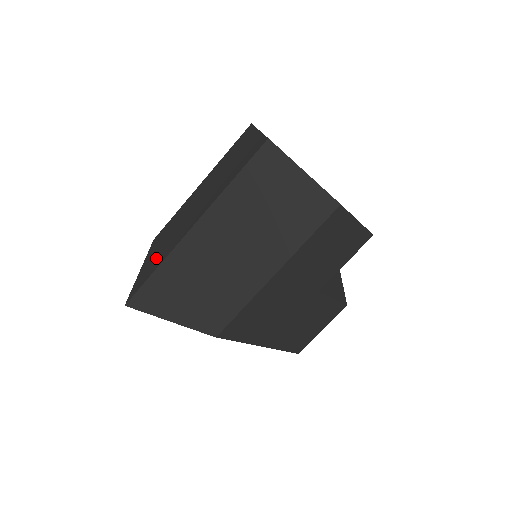
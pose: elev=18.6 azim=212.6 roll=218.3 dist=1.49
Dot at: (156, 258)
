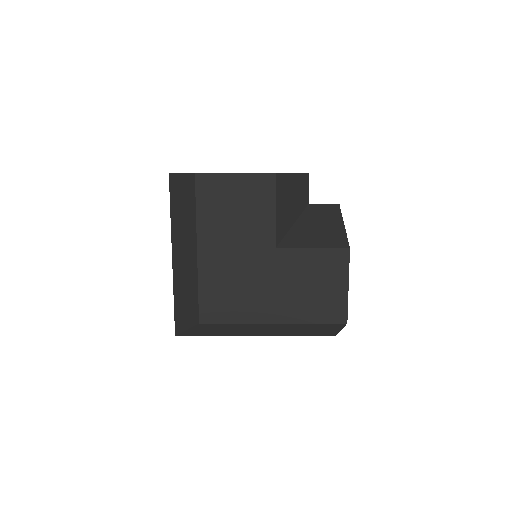
Dot at: occluded
